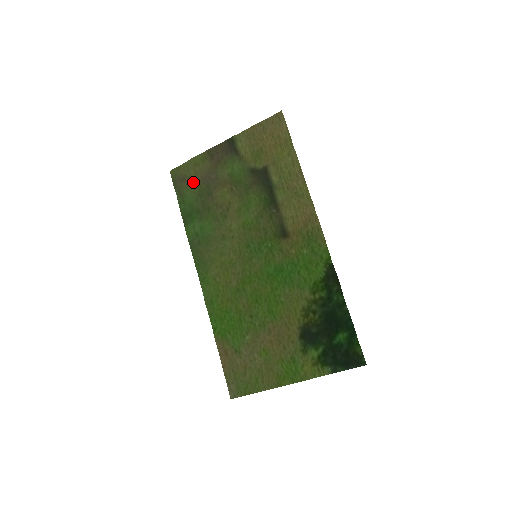
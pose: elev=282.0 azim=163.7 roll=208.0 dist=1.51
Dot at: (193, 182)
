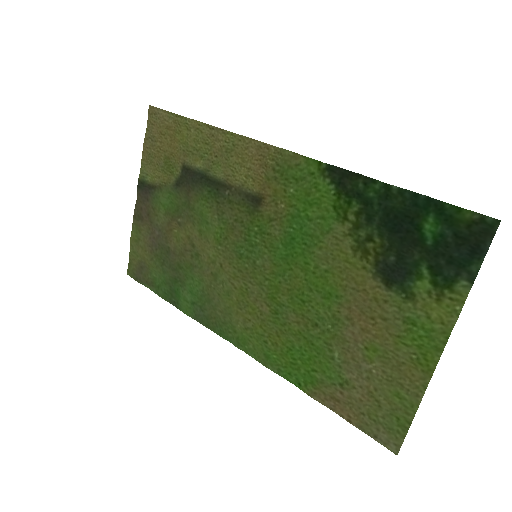
Dot at: (148, 259)
